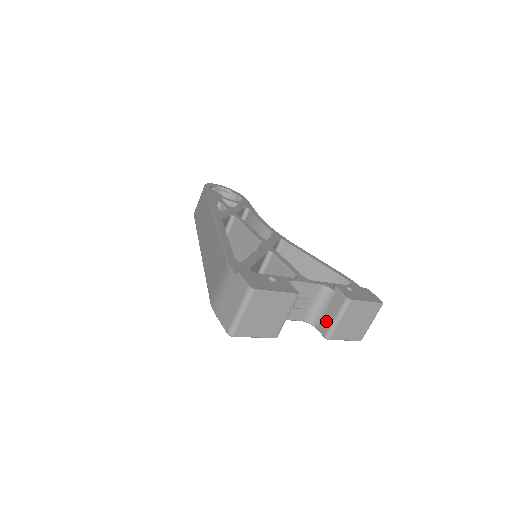
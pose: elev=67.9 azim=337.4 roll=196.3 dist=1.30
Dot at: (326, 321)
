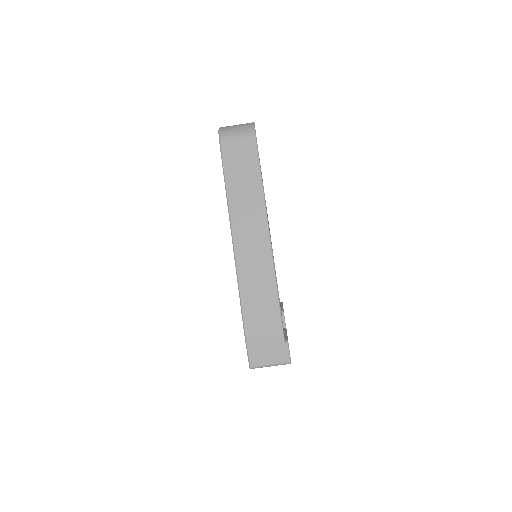
Dot at: occluded
